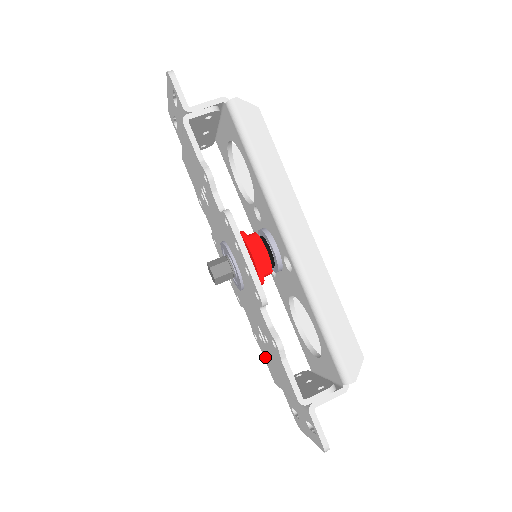
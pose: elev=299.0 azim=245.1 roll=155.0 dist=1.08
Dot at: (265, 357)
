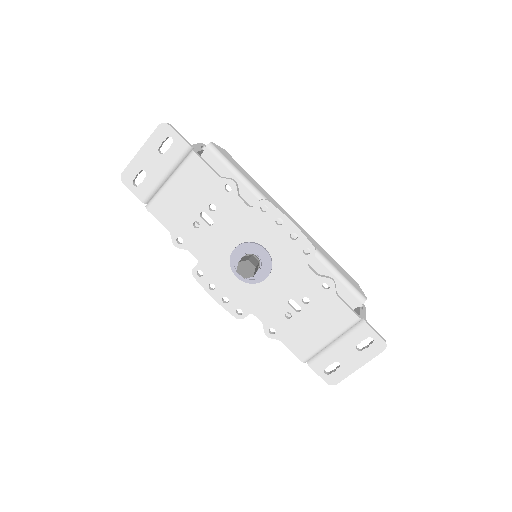
Dot at: (289, 340)
